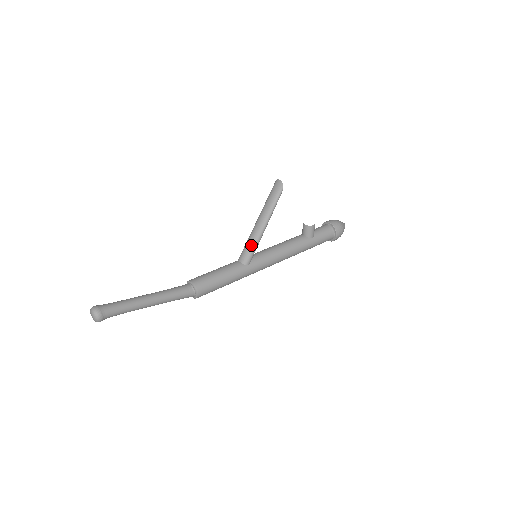
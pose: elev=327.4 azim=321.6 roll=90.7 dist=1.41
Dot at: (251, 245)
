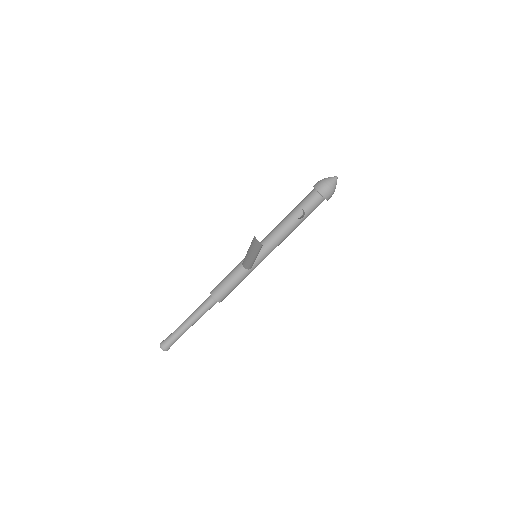
Dot at: (249, 264)
